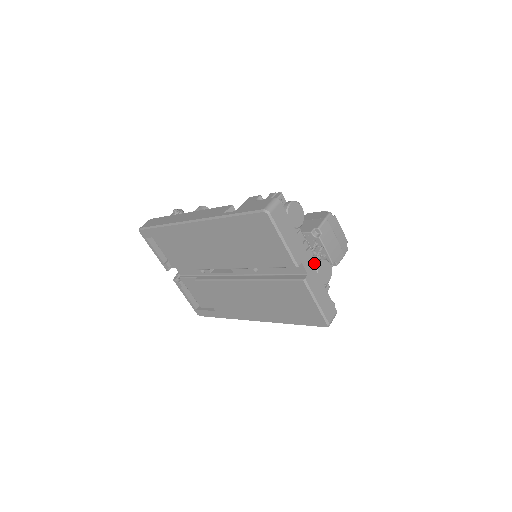
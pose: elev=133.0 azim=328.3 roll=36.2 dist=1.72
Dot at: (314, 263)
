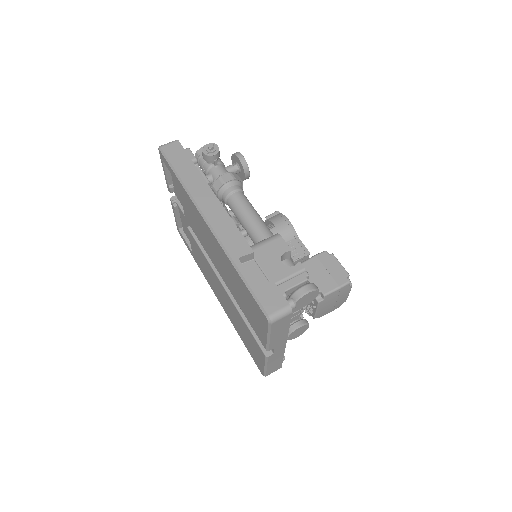
Dot at: (294, 323)
